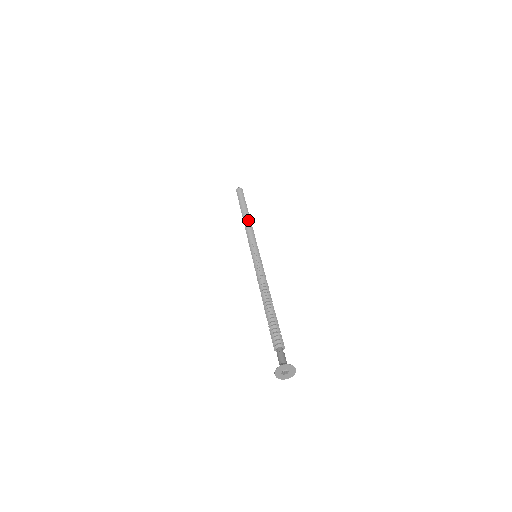
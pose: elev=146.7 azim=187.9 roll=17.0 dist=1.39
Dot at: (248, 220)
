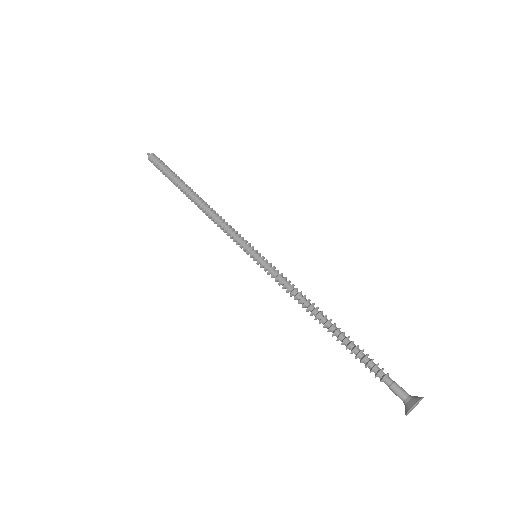
Dot at: (203, 205)
